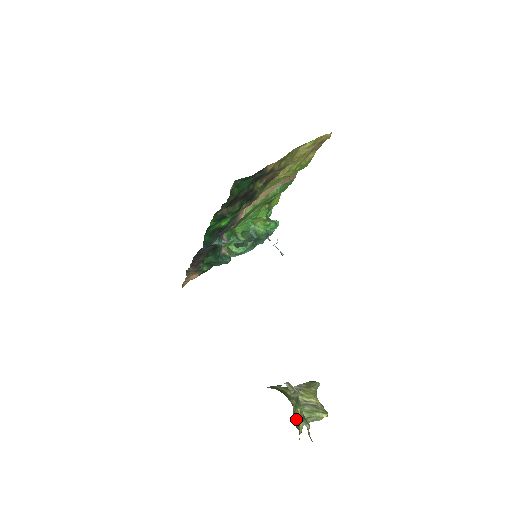
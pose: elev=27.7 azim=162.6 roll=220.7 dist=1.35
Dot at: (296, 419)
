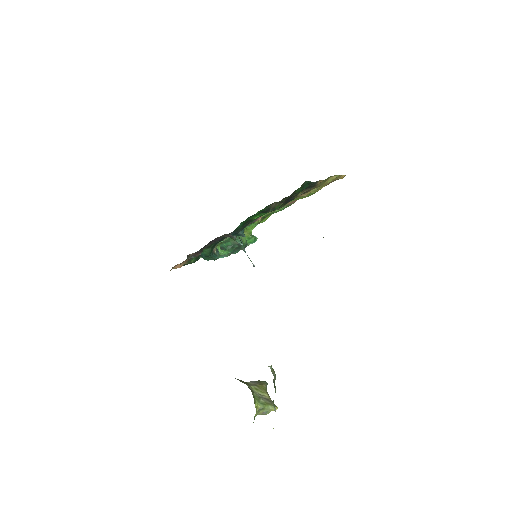
Dot at: occluded
